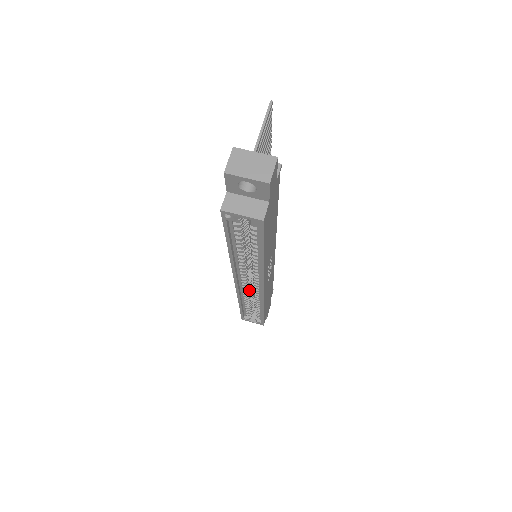
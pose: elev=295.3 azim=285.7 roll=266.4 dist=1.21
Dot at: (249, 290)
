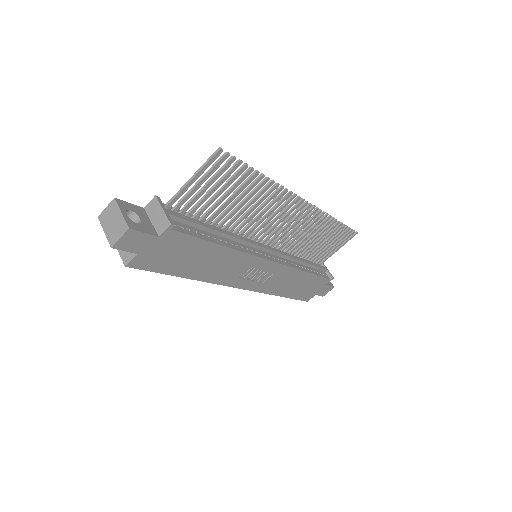
Dot at: occluded
